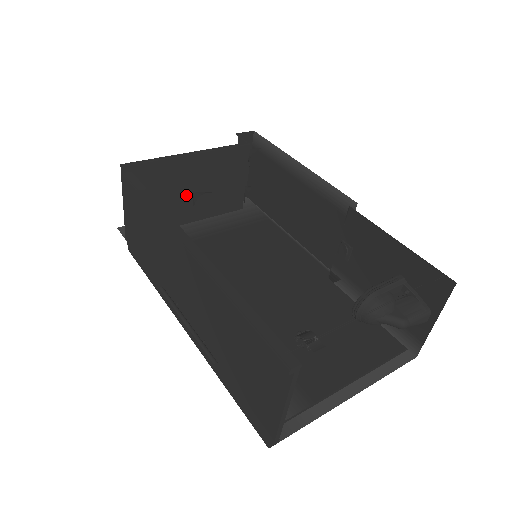
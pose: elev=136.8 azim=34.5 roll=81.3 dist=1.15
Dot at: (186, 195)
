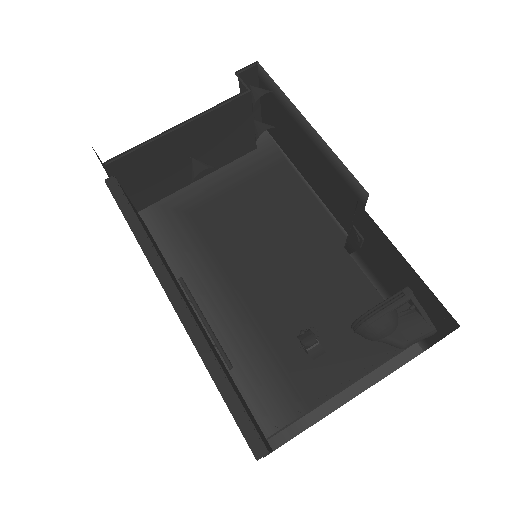
Dot at: (186, 161)
